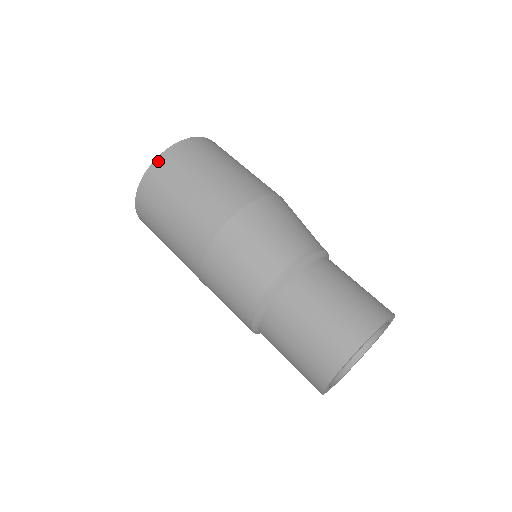
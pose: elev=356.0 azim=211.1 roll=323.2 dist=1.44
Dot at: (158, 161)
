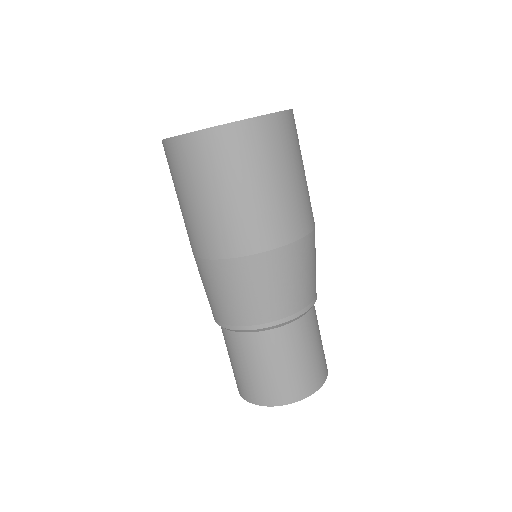
Dot at: (198, 136)
